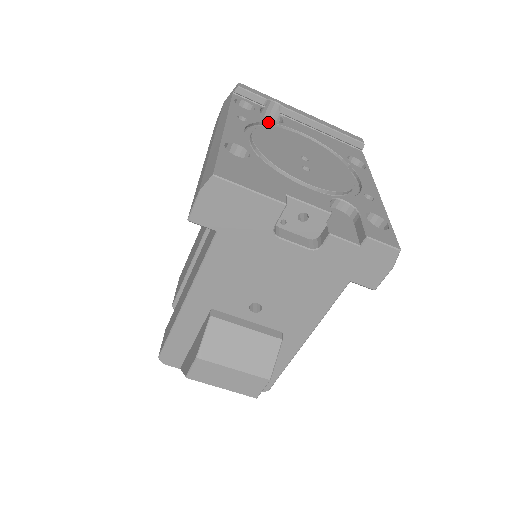
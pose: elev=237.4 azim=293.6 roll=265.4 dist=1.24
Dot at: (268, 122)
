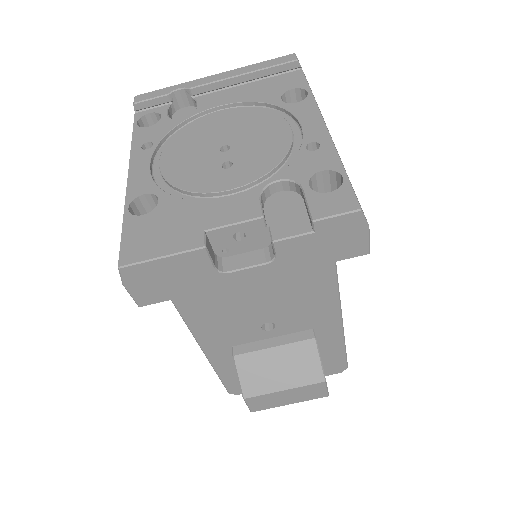
Dot at: (178, 125)
